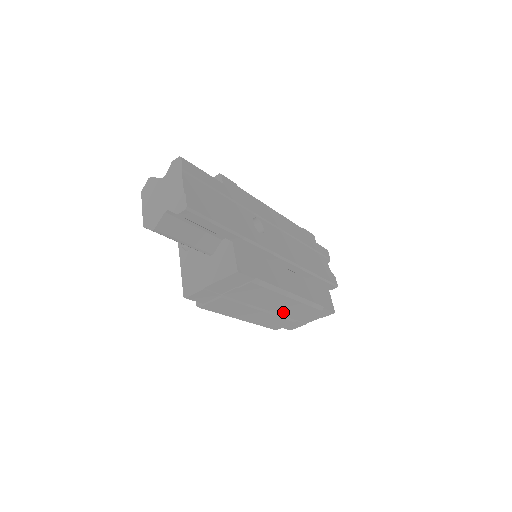
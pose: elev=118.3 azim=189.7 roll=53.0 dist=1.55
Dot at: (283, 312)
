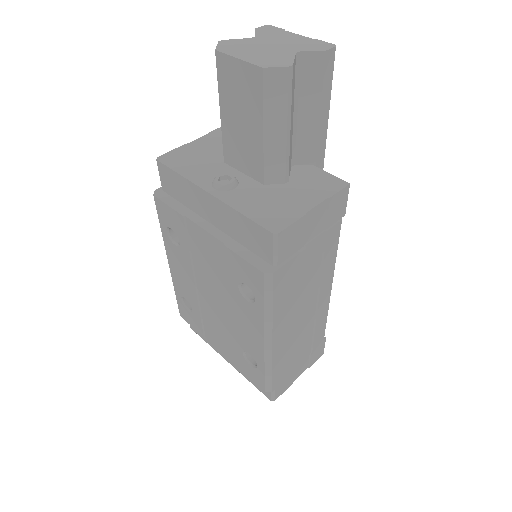
Dot at: (303, 334)
